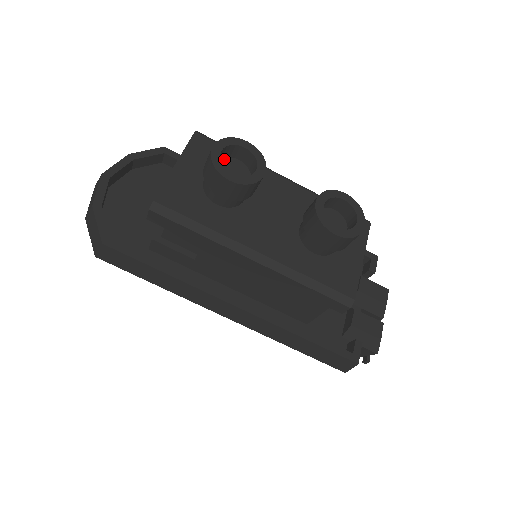
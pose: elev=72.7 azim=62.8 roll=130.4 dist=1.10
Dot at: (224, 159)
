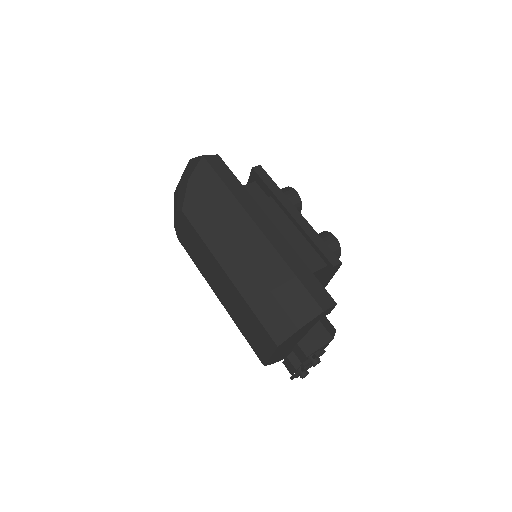
Dot at: occluded
